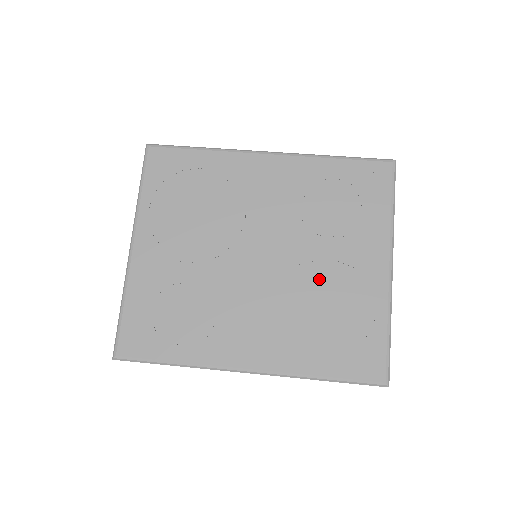
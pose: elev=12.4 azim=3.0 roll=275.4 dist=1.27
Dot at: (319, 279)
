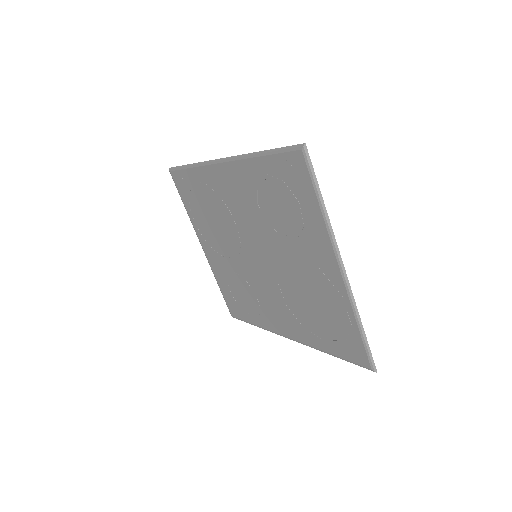
Dot at: (297, 278)
